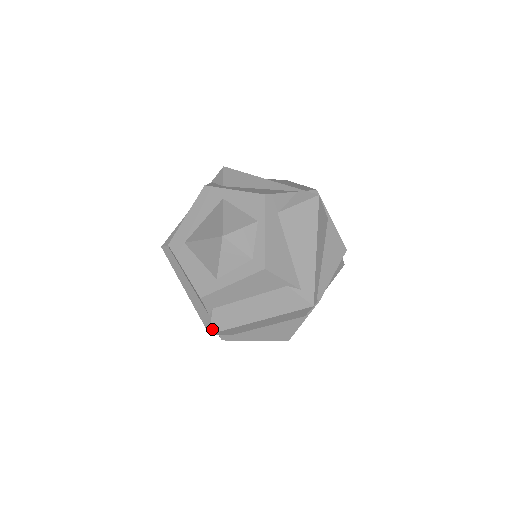
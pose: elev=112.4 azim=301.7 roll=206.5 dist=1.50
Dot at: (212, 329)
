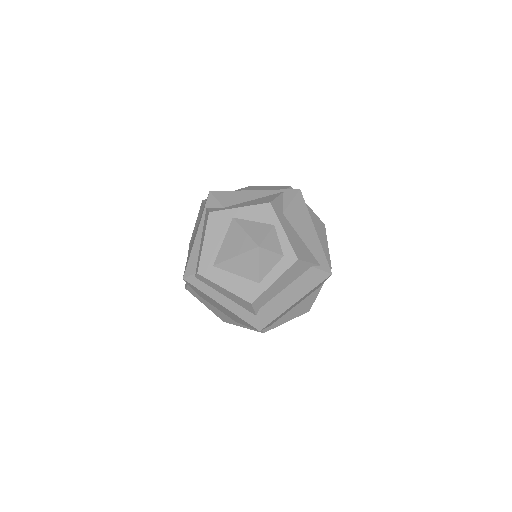
Dot at: (261, 326)
